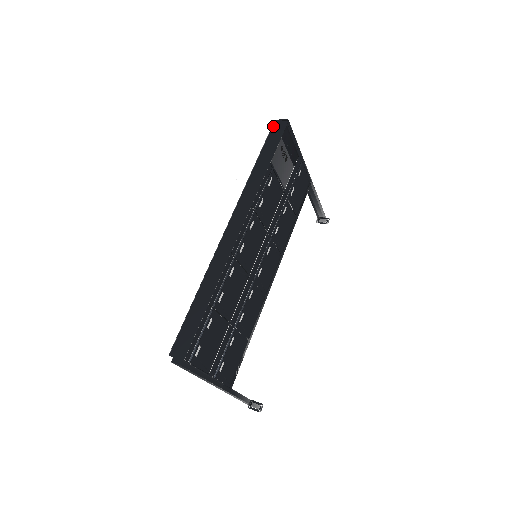
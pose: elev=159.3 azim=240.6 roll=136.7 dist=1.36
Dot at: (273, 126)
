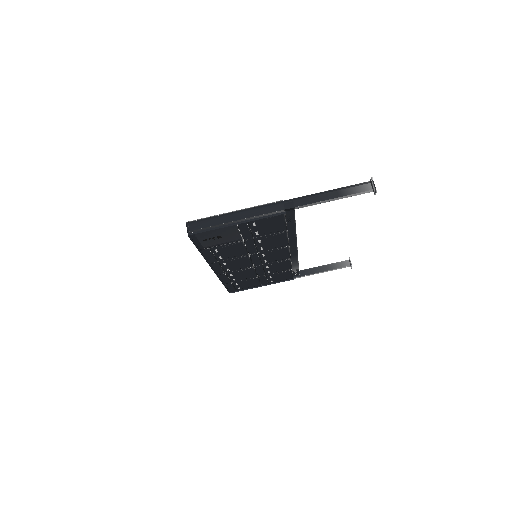
Dot at: occluded
